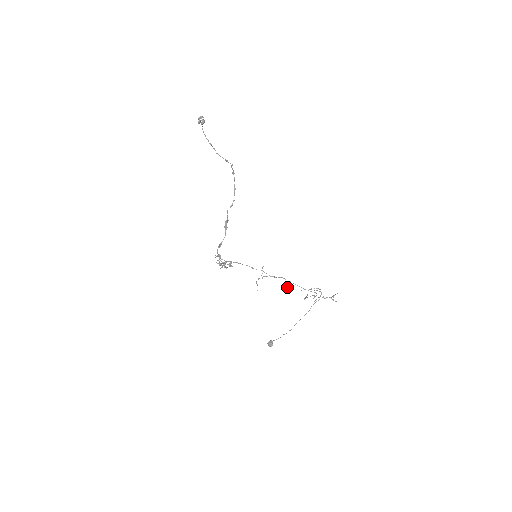
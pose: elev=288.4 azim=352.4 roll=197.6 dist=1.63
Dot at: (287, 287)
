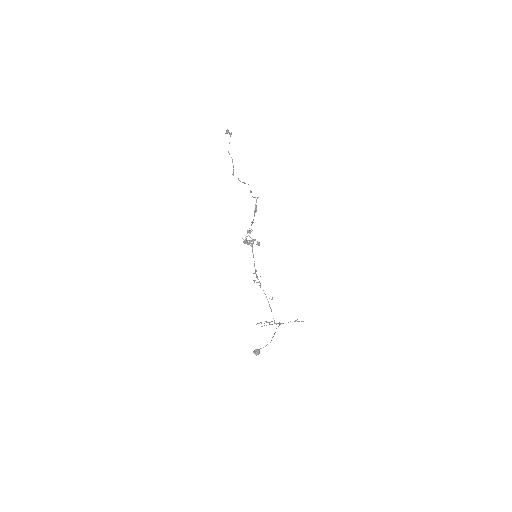
Dot at: (272, 297)
